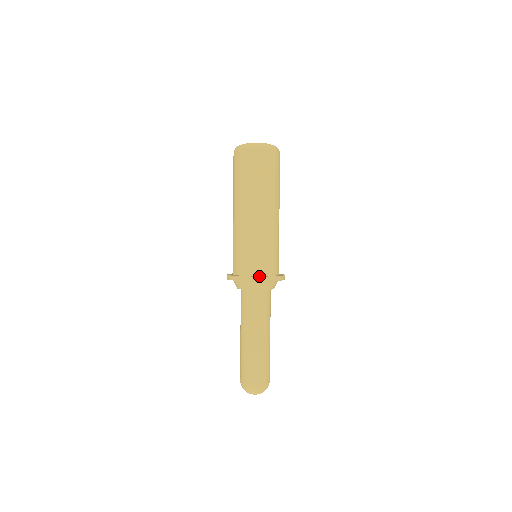
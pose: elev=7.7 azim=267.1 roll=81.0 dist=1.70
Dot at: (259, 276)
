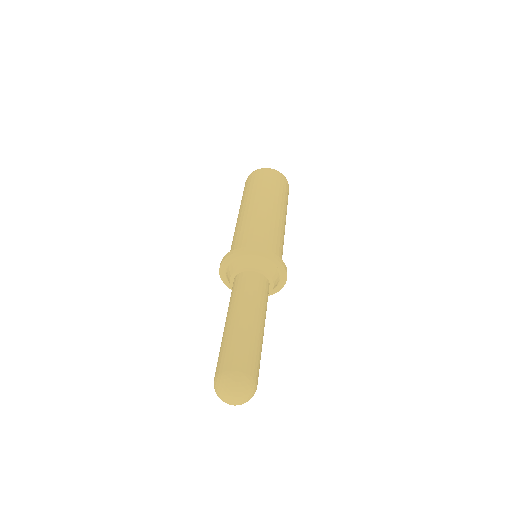
Dot at: (265, 250)
